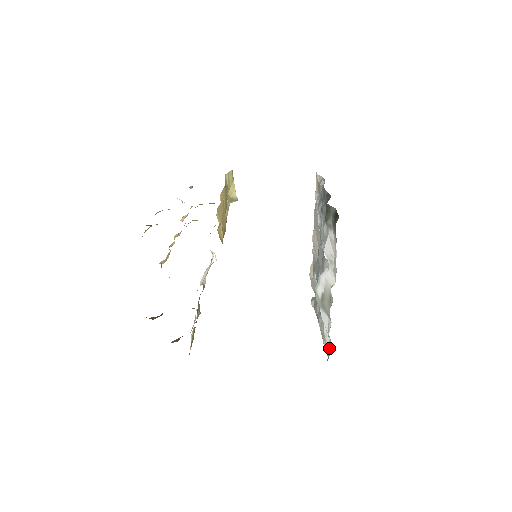
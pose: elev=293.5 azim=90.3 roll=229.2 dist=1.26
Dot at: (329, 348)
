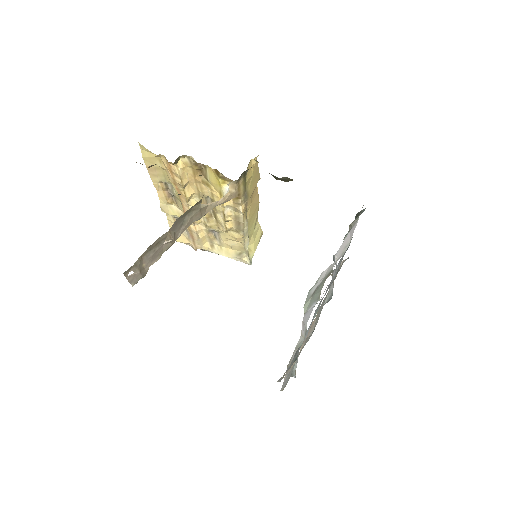
Dot at: occluded
